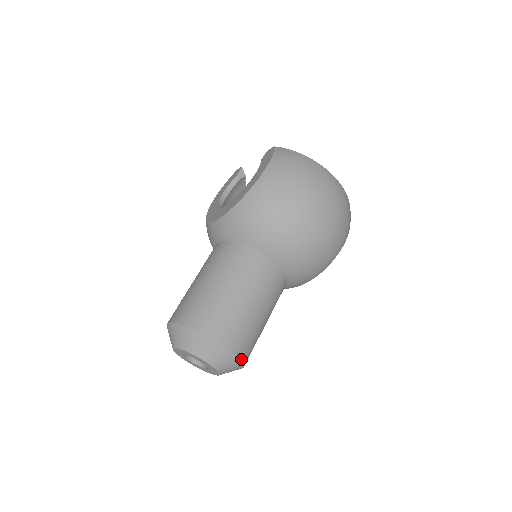
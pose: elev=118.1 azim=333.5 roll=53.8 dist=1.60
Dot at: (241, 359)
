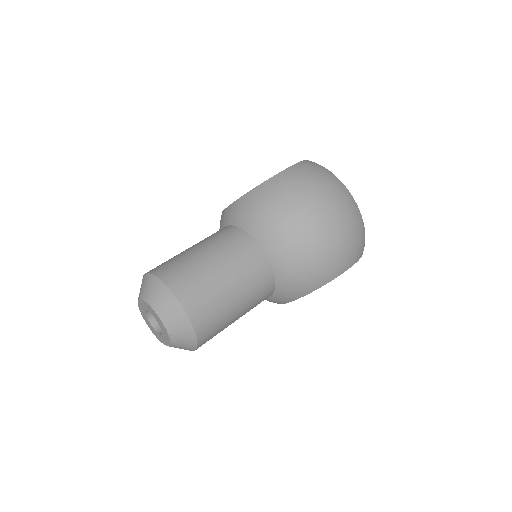
Dot at: (195, 330)
